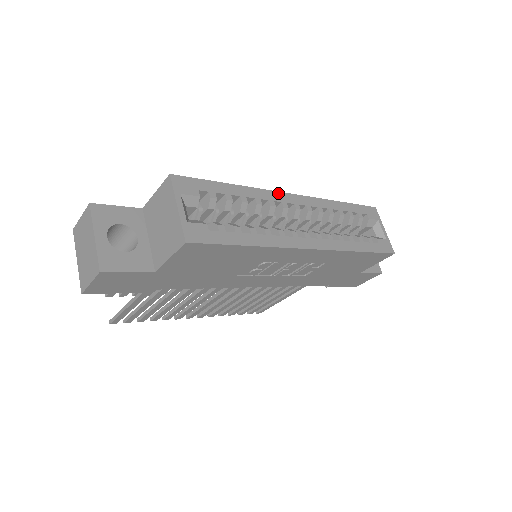
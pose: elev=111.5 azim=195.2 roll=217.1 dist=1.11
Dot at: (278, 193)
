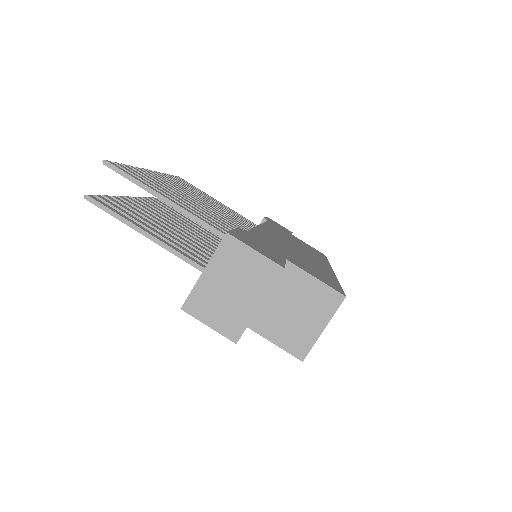
Dot at: occluded
